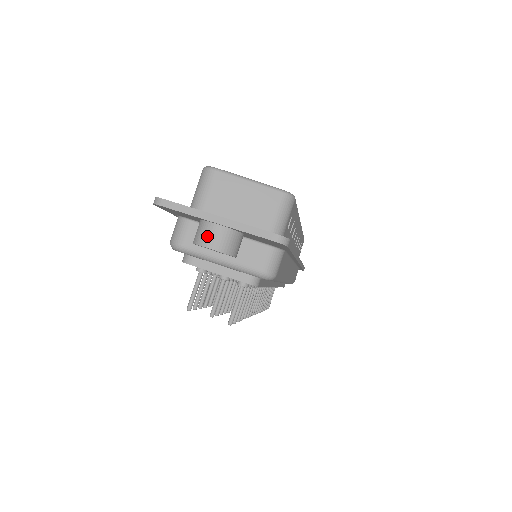
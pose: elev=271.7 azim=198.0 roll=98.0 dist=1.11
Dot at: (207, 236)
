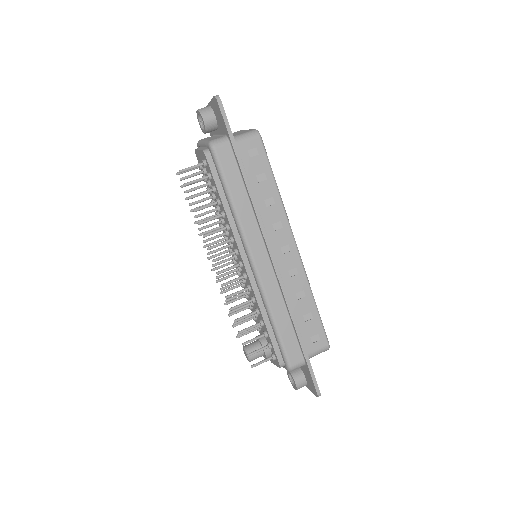
Dot at: occluded
